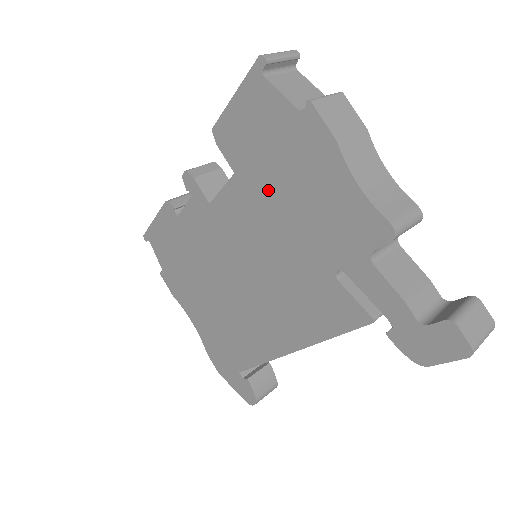
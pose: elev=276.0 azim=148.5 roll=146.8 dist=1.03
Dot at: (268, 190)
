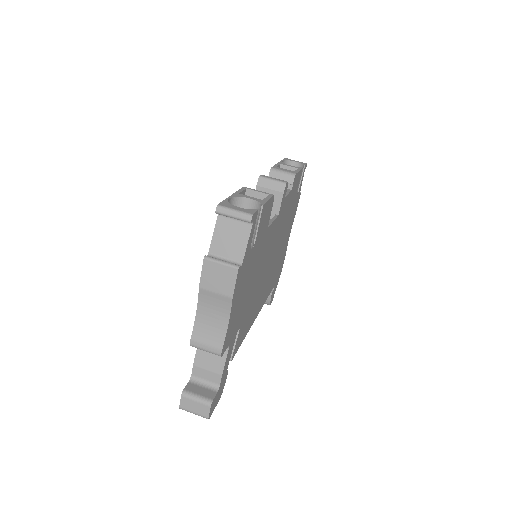
Dot at: occluded
